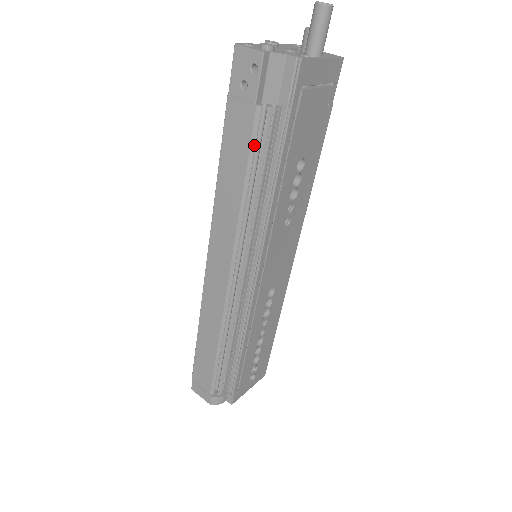
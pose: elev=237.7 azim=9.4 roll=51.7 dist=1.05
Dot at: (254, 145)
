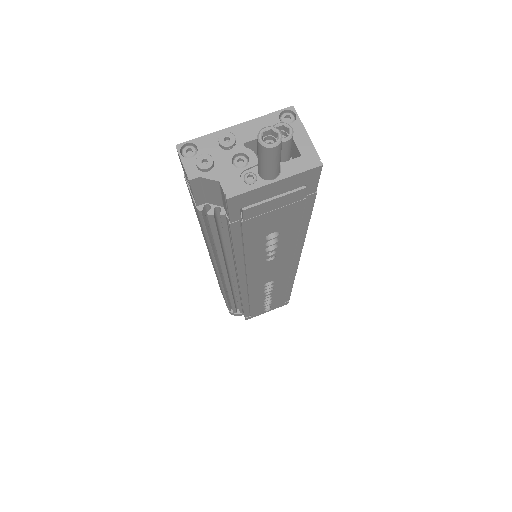
Dot at: (205, 228)
